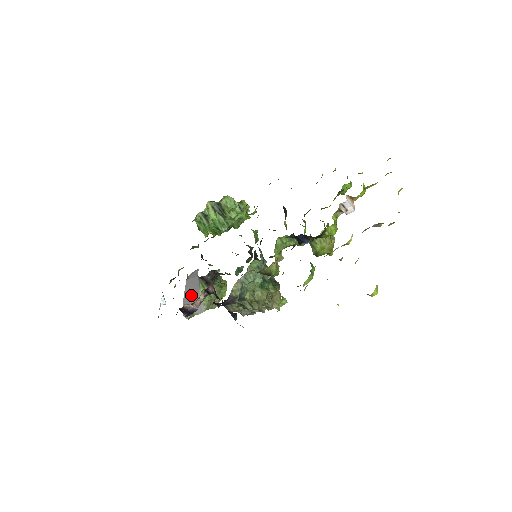
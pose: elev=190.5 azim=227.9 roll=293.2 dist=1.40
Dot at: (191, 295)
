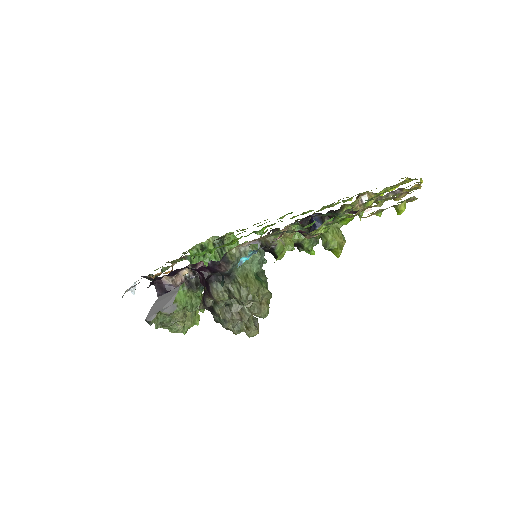
Dot at: (164, 299)
